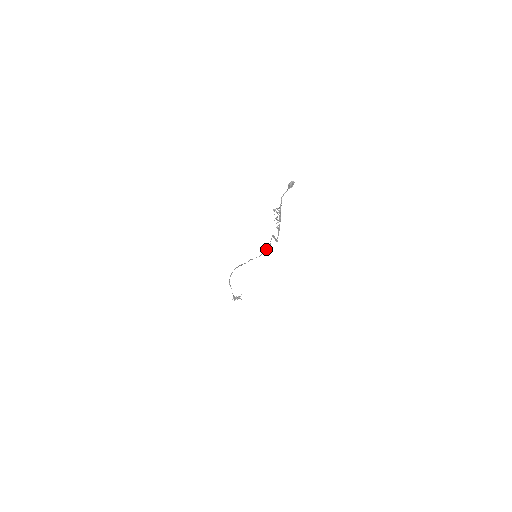
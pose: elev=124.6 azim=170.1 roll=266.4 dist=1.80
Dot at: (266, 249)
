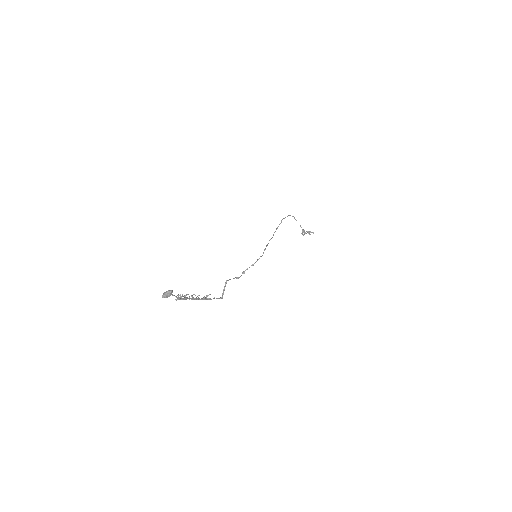
Dot at: (243, 272)
